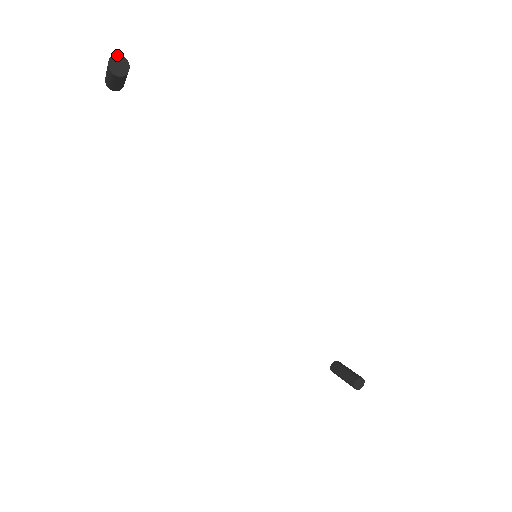
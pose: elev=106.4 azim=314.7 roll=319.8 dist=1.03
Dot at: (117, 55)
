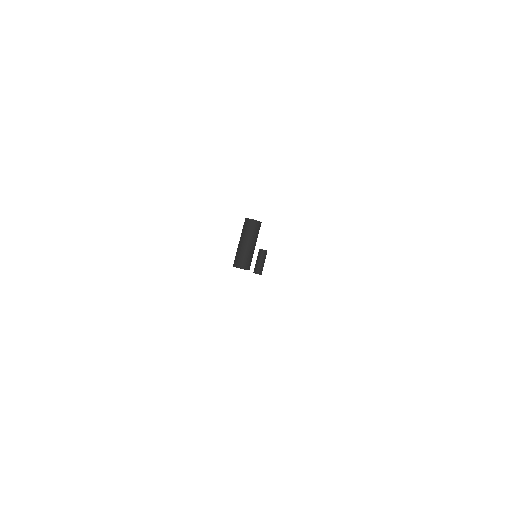
Dot at: (245, 269)
